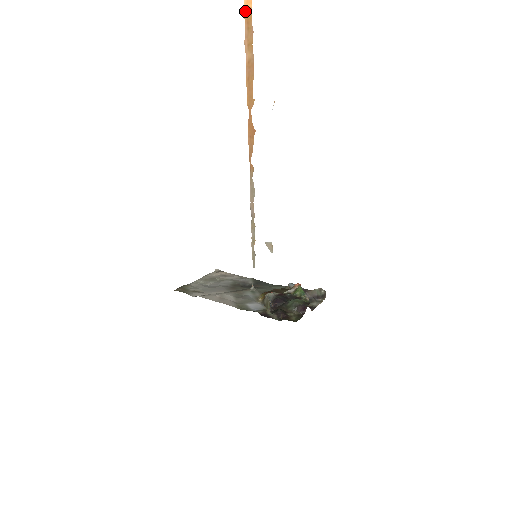
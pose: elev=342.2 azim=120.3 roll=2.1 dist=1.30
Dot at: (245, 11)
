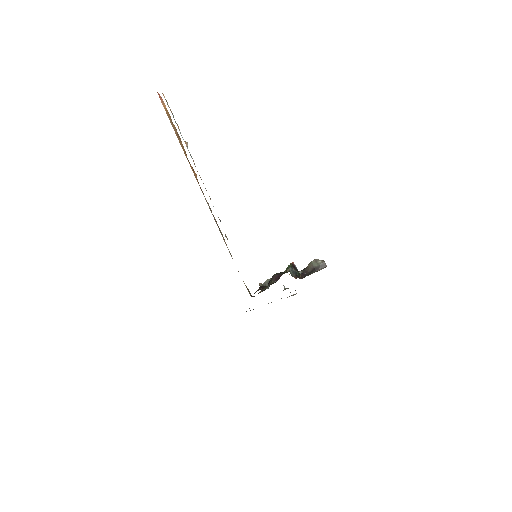
Dot at: (166, 112)
